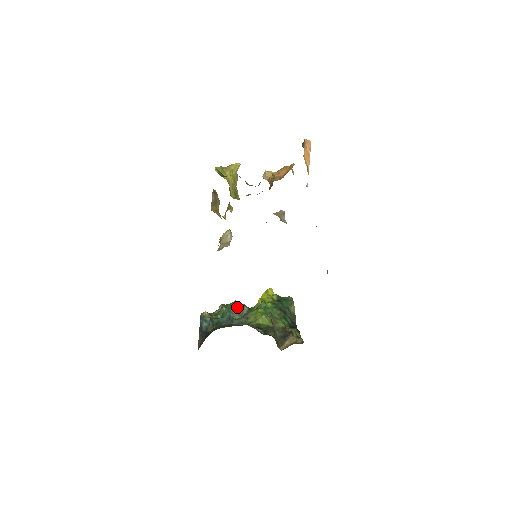
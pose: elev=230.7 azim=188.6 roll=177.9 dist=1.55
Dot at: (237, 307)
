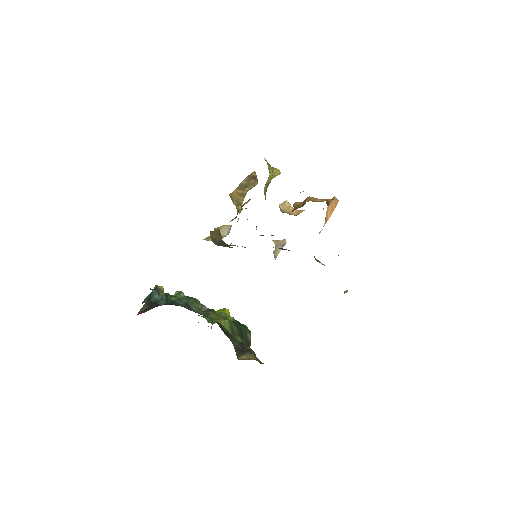
Dot at: (196, 301)
